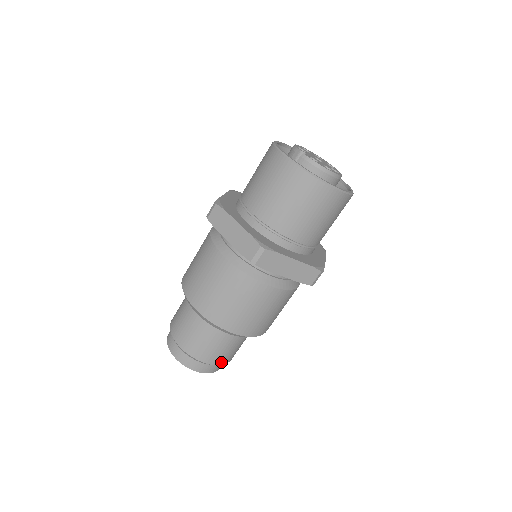
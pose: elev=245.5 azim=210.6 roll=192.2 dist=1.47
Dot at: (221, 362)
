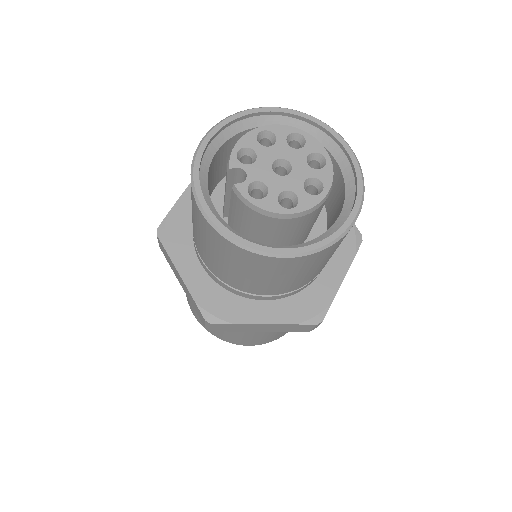
Dot at: occluded
